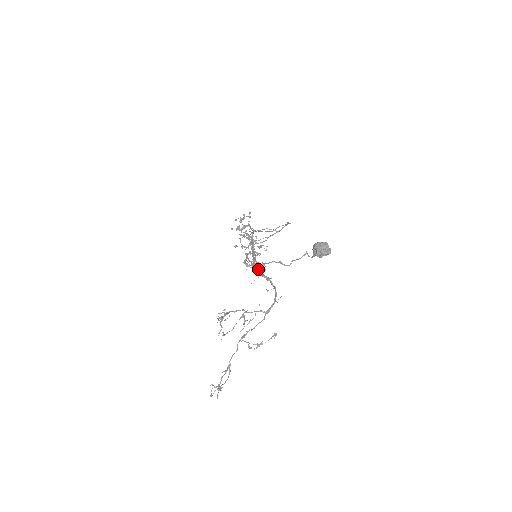
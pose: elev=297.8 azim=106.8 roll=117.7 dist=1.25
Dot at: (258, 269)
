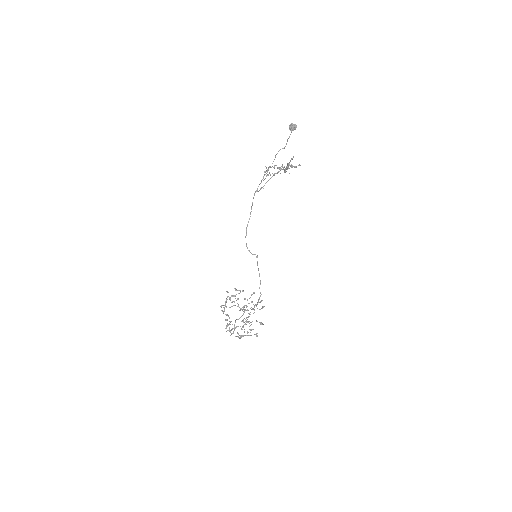
Dot at: occluded
